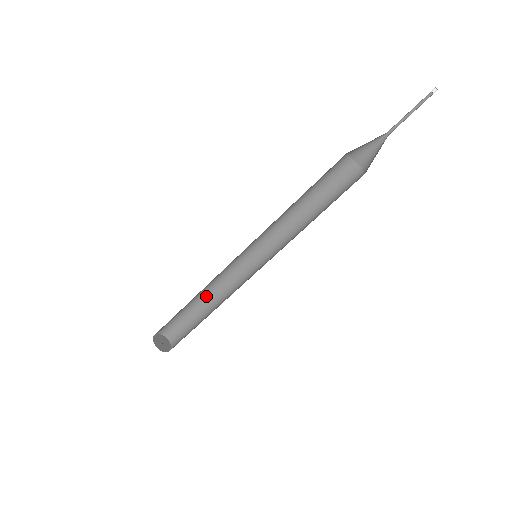
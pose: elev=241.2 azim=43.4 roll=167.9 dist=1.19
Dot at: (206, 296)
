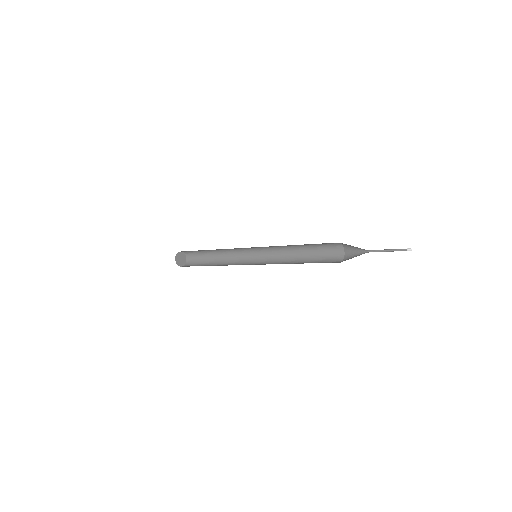
Dot at: occluded
